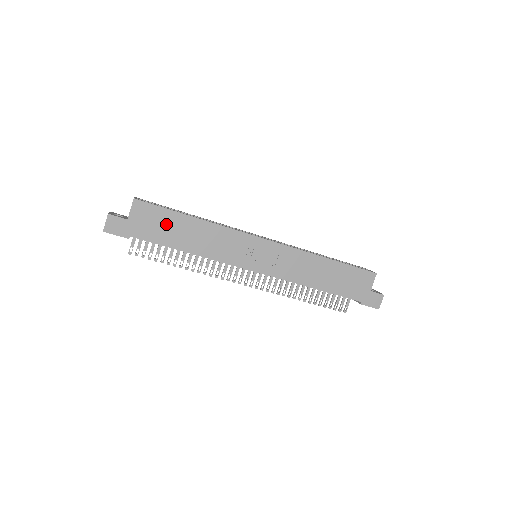
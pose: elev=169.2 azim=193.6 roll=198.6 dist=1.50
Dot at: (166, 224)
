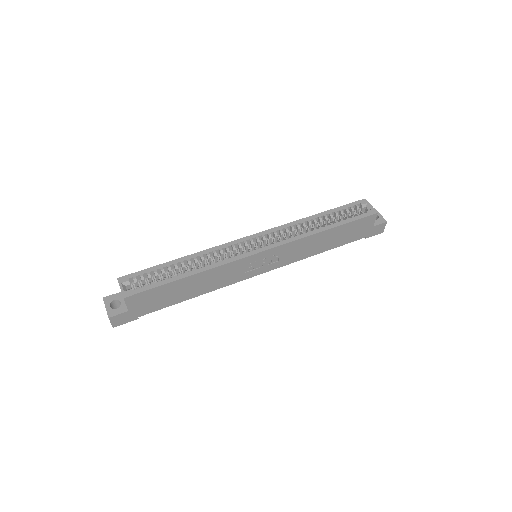
Dot at: (165, 294)
